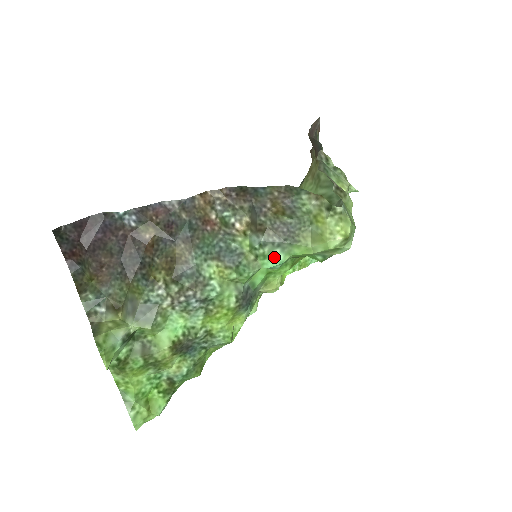
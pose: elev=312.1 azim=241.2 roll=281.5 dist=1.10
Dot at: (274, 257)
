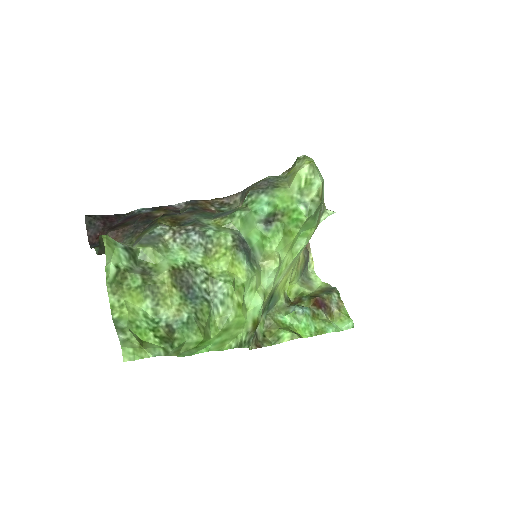
Dot at: (260, 200)
